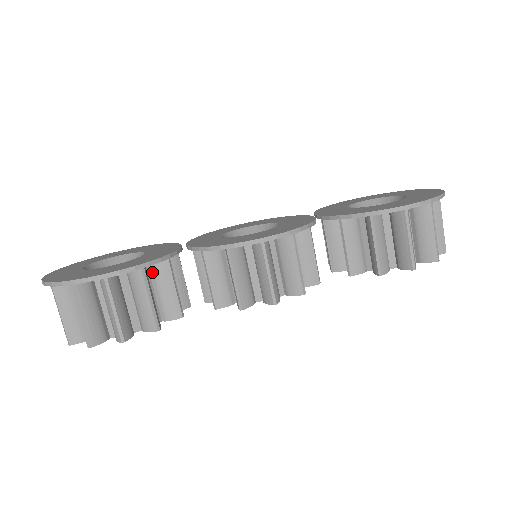
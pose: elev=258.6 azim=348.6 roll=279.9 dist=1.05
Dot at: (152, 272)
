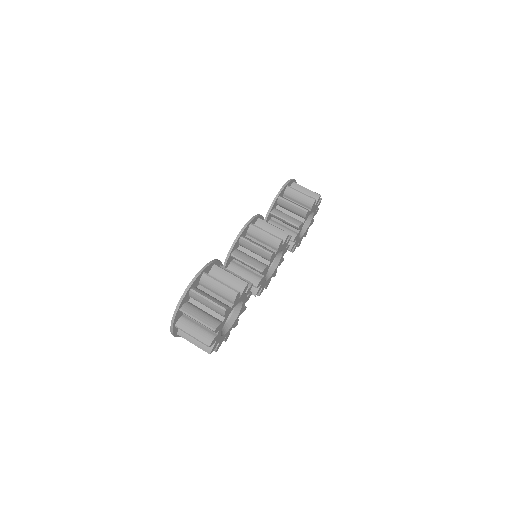
Dot at: occluded
